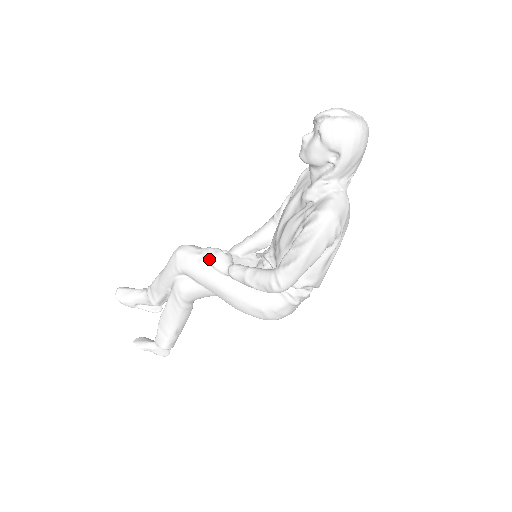
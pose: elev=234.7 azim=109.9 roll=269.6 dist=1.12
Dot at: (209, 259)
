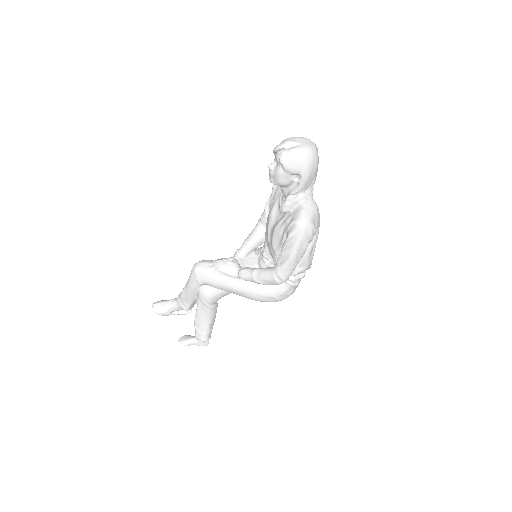
Dot at: (221, 270)
